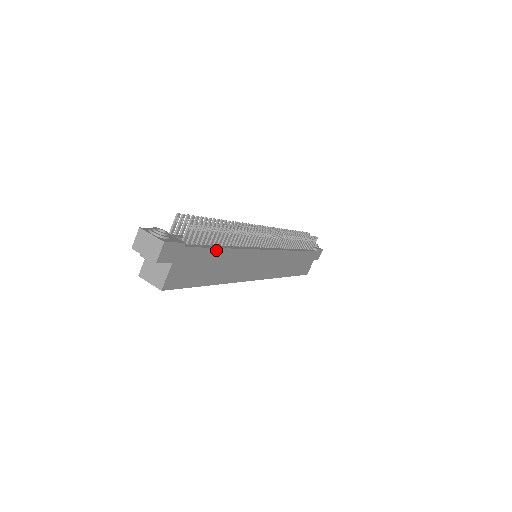
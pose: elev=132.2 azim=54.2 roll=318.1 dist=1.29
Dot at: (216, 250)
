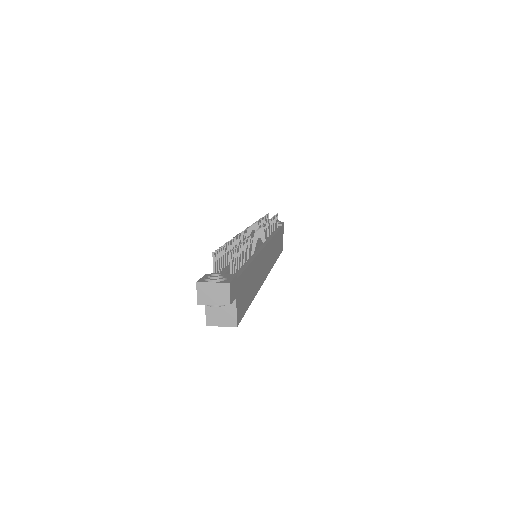
Dot at: (248, 268)
